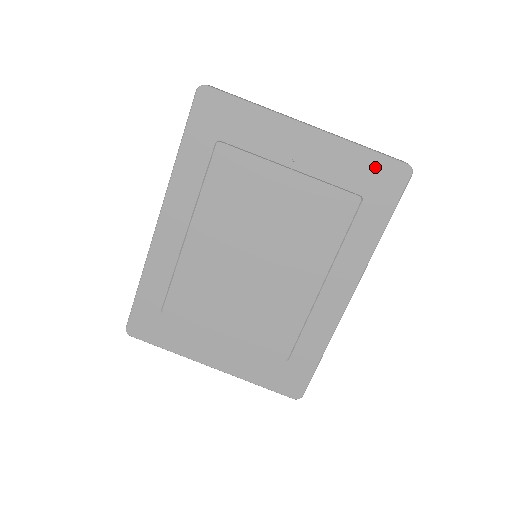
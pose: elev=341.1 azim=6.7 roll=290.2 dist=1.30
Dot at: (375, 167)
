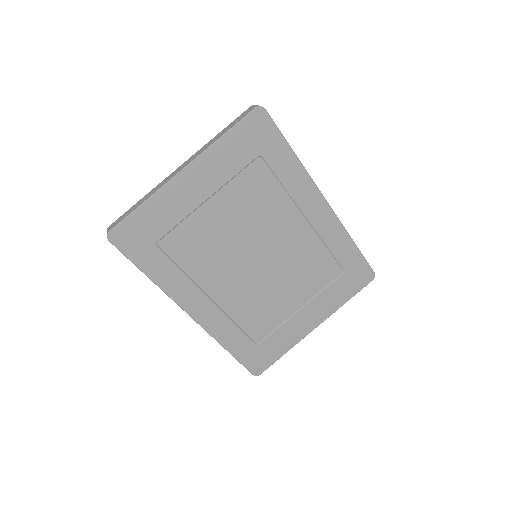
Dot at: (243, 134)
